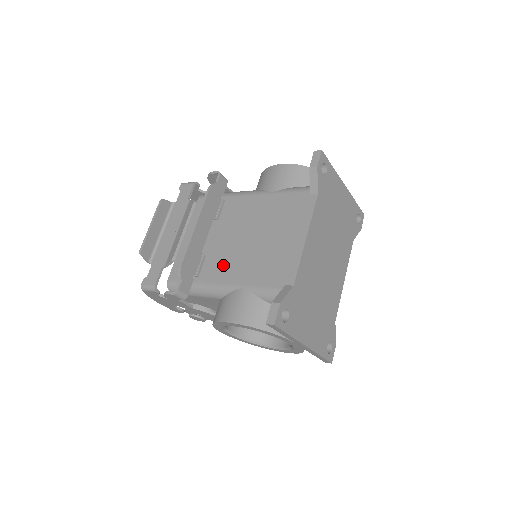
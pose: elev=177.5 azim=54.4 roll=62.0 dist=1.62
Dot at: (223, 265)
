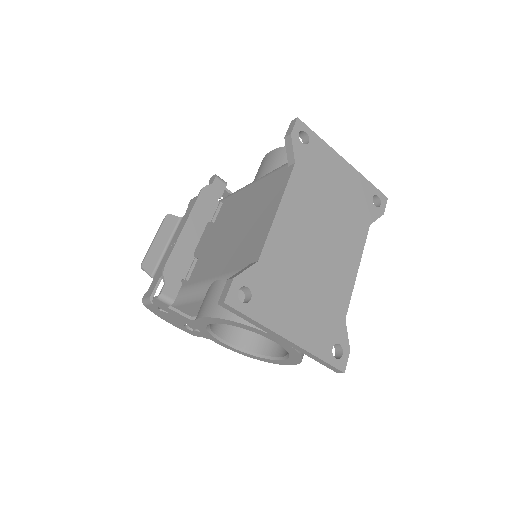
Dot at: (208, 262)
